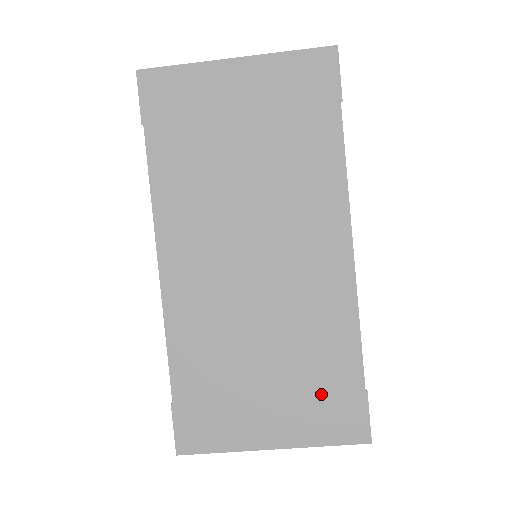
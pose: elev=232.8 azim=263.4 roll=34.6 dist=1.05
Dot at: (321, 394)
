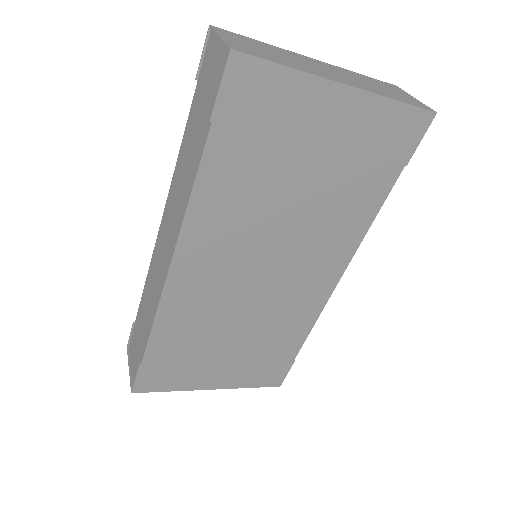
Dot at: (263, 361)
